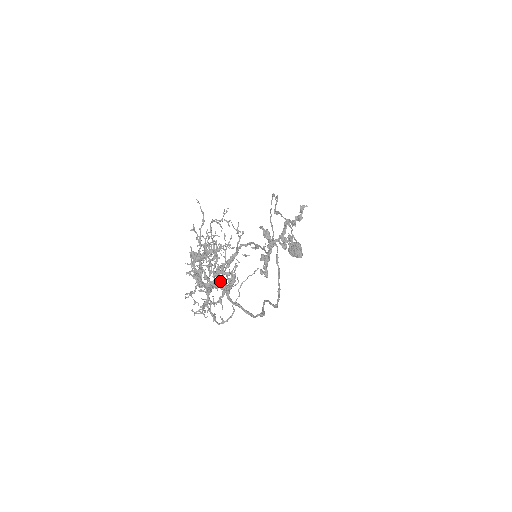
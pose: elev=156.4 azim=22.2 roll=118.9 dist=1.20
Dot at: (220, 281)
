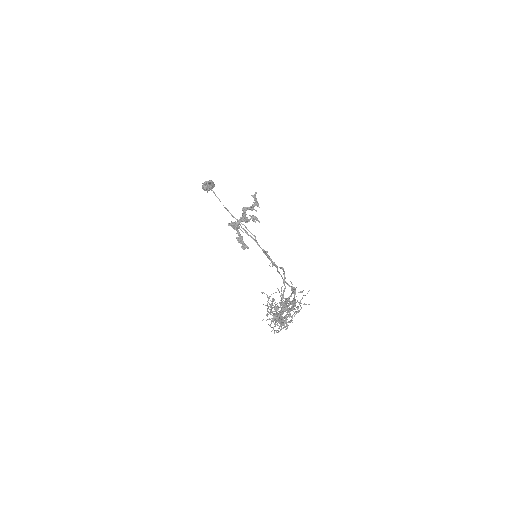
Dot at: occluded
